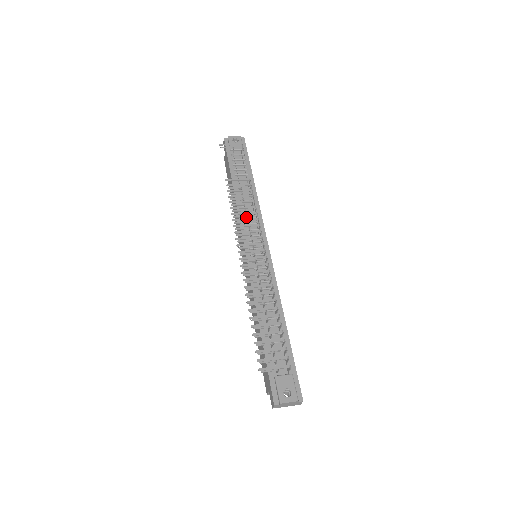
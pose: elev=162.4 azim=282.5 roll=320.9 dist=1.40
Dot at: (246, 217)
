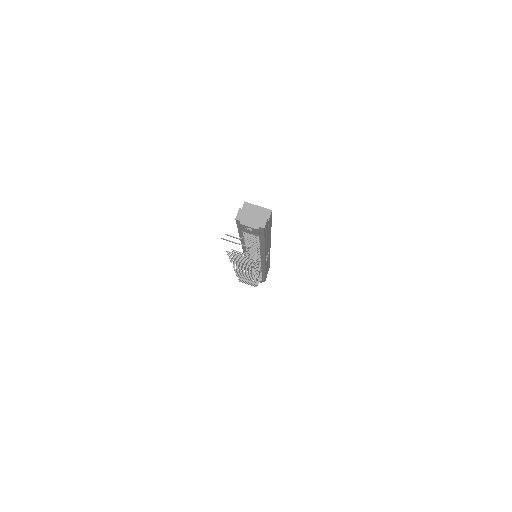
Dot at: (249, 254)
